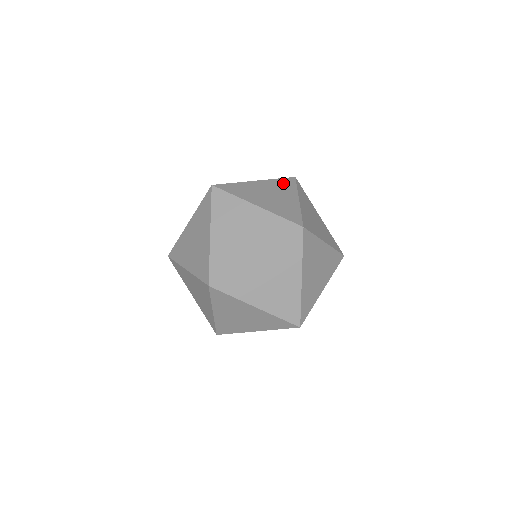
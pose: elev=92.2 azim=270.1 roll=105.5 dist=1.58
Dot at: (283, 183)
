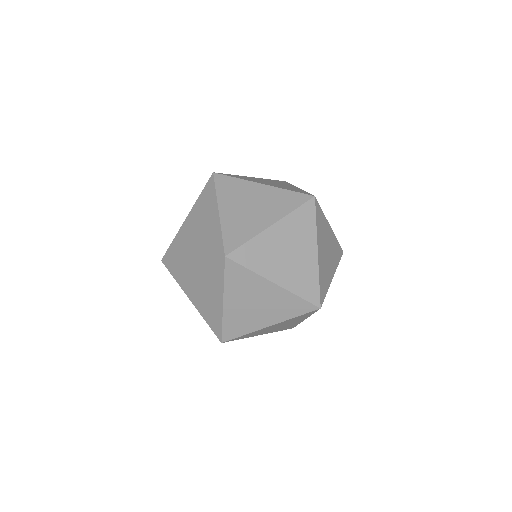
Dot at: (205, 197)
